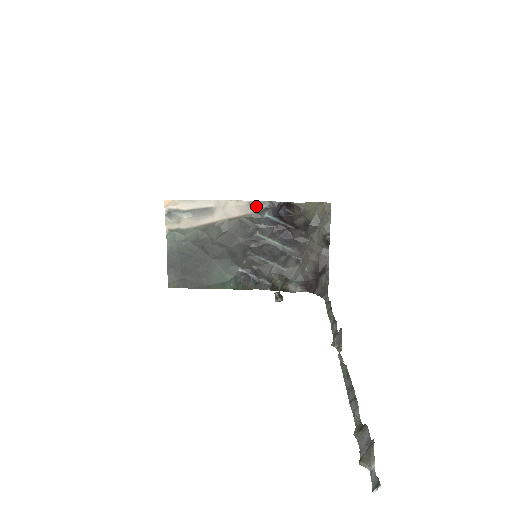
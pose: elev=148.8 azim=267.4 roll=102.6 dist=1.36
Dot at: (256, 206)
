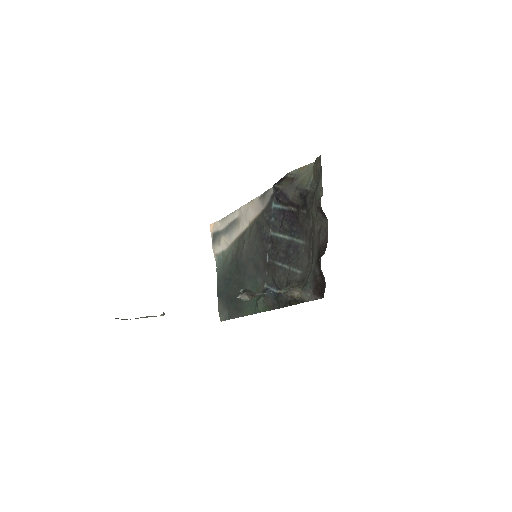
Dot at: (264, 199)
